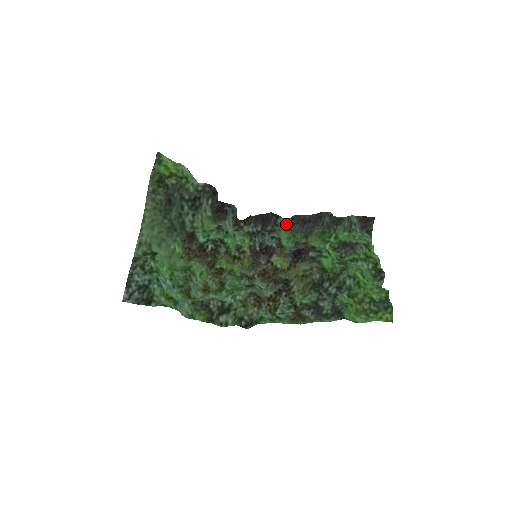
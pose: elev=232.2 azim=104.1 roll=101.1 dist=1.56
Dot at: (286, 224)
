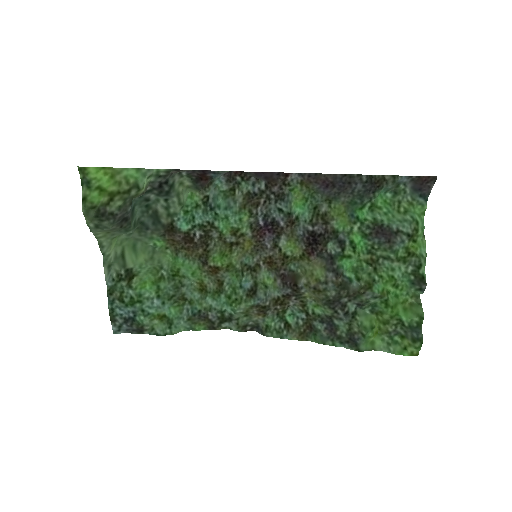
Dot at: (300, 180)
